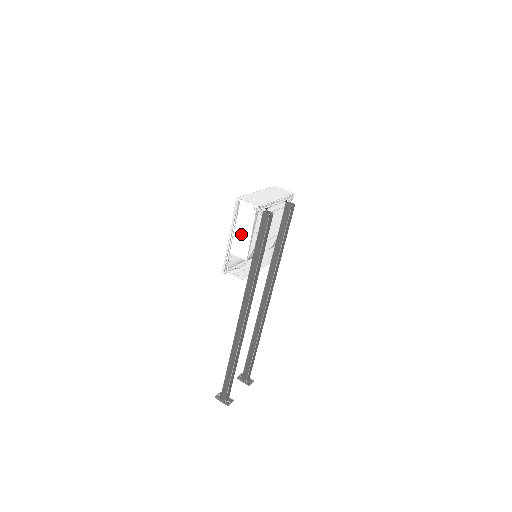
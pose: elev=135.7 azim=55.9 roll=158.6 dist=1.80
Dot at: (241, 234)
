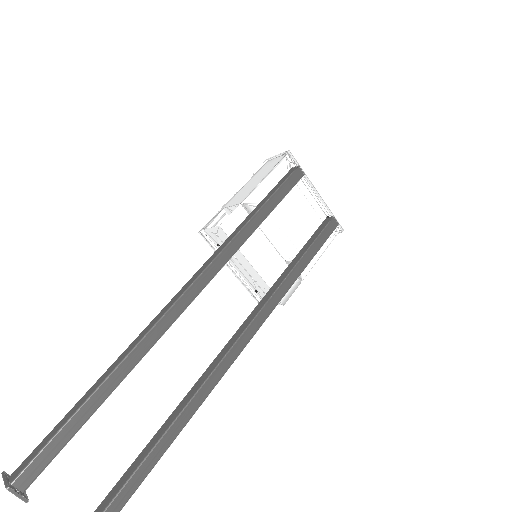
Dot at: (252, 184)
